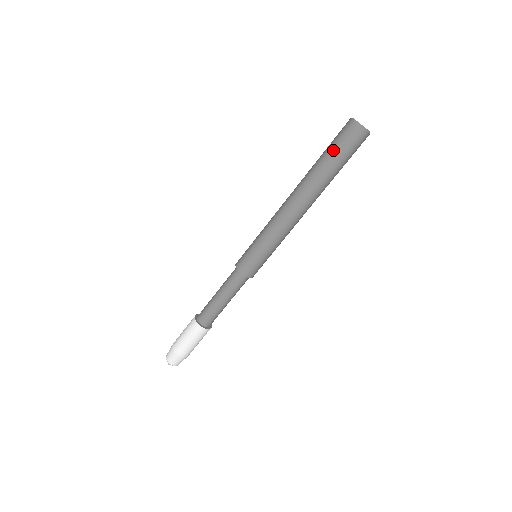
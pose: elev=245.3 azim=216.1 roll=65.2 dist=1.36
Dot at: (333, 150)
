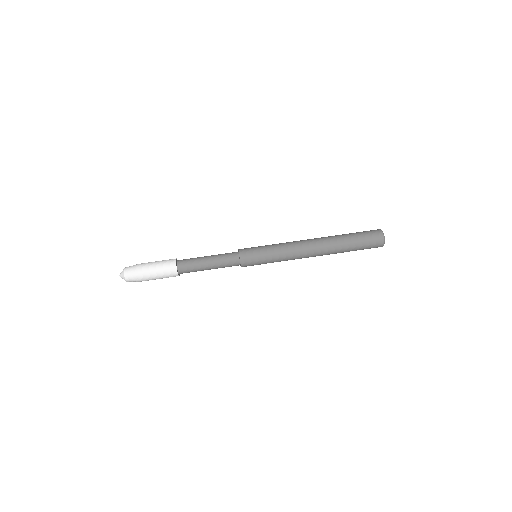
Dot at: (357, 233)
